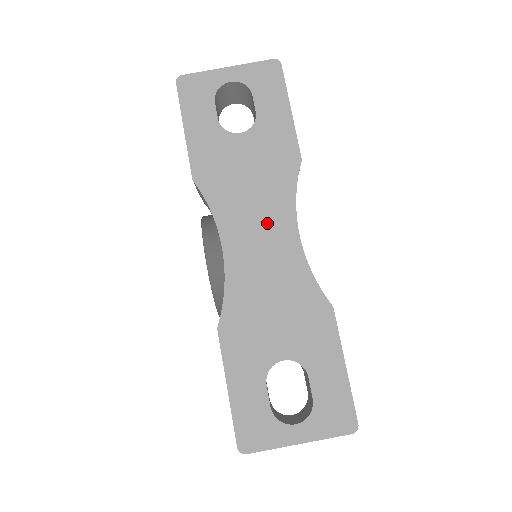
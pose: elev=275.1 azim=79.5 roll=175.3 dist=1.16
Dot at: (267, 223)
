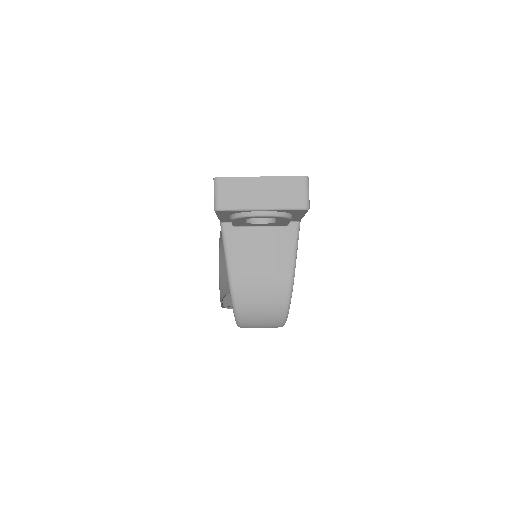
Dot at: occluded
